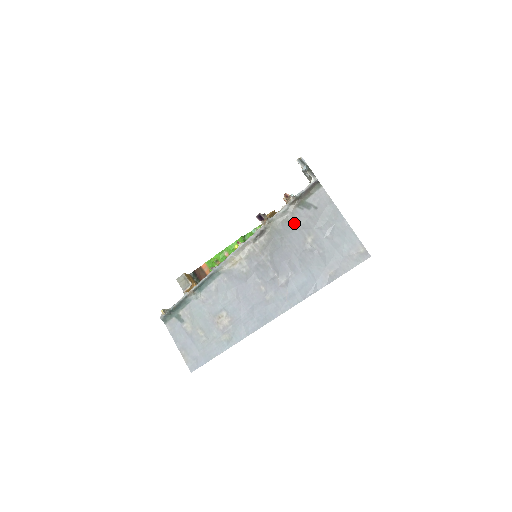
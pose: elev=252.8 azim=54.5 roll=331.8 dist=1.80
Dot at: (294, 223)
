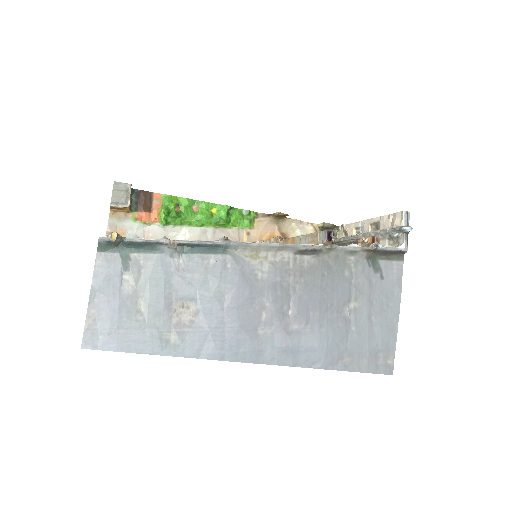
Dot at: (351, 273)
